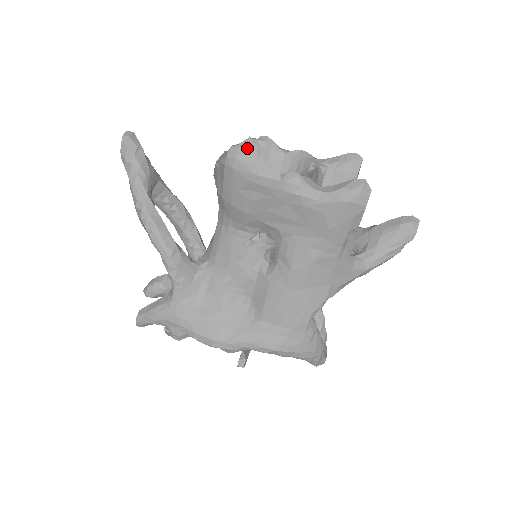
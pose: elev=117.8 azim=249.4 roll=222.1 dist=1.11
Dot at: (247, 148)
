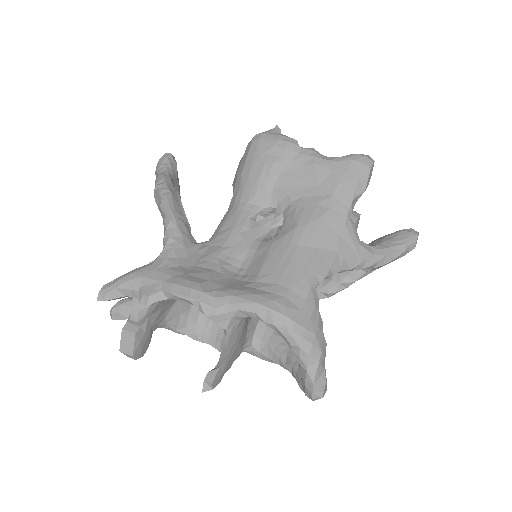
Dot at: (273, 130)
